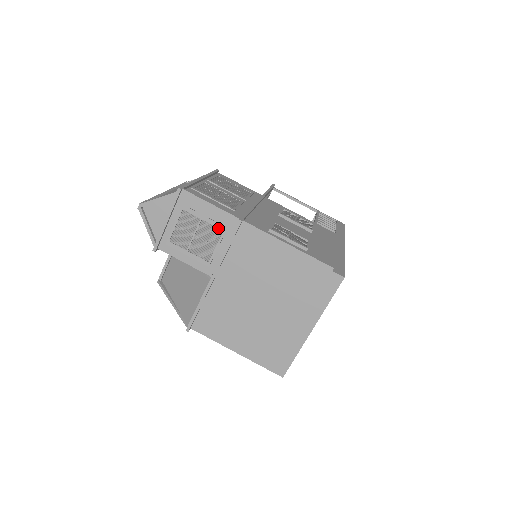
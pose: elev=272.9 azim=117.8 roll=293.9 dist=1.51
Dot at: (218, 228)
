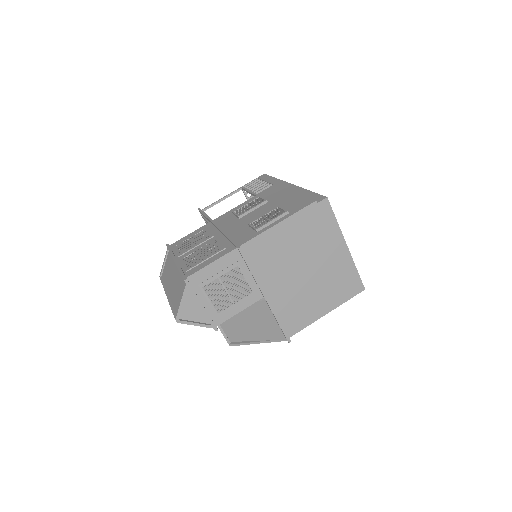
Dot at: (233, 269)
